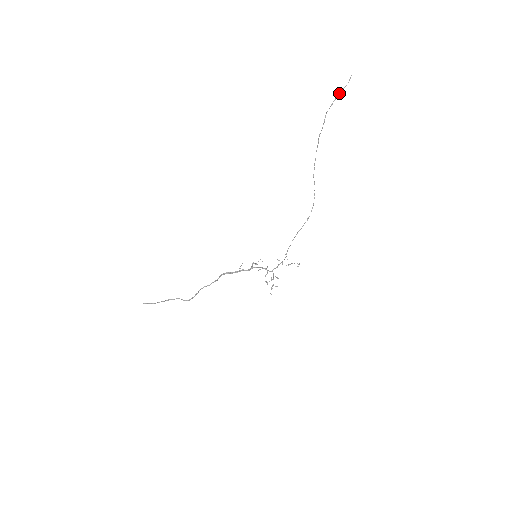
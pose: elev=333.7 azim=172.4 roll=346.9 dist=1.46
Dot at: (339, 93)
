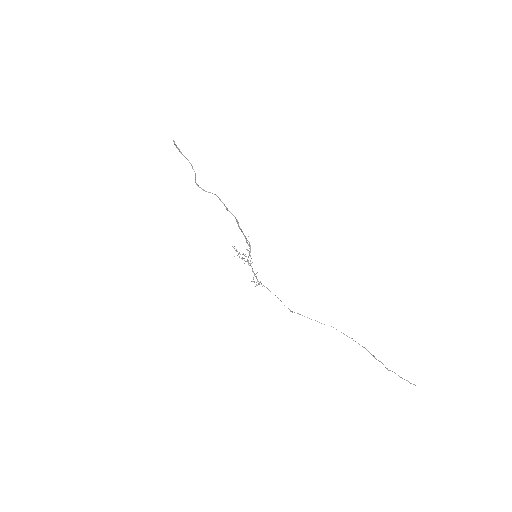
Dot at: (400, 377)
